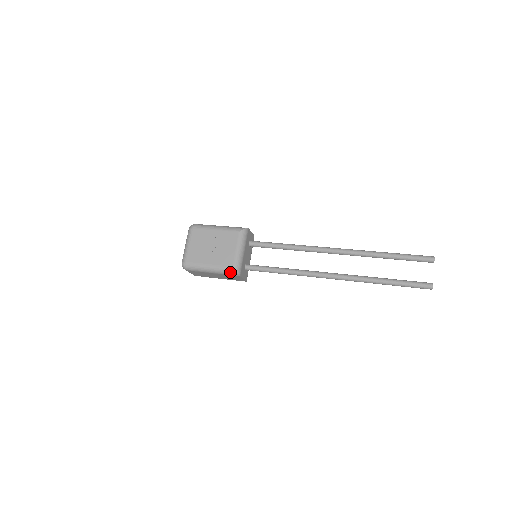
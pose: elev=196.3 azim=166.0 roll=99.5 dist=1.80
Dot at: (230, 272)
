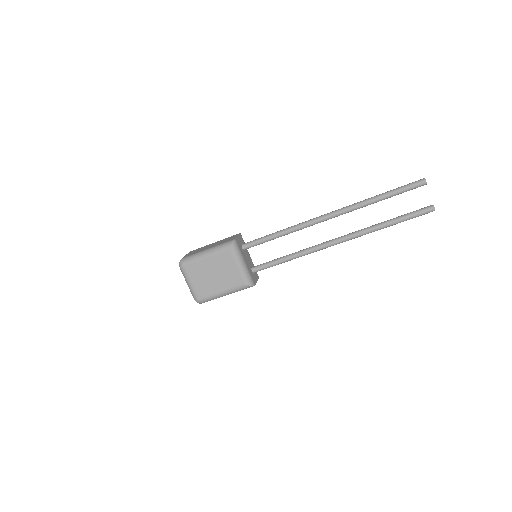
Dot at: (244, 288)
